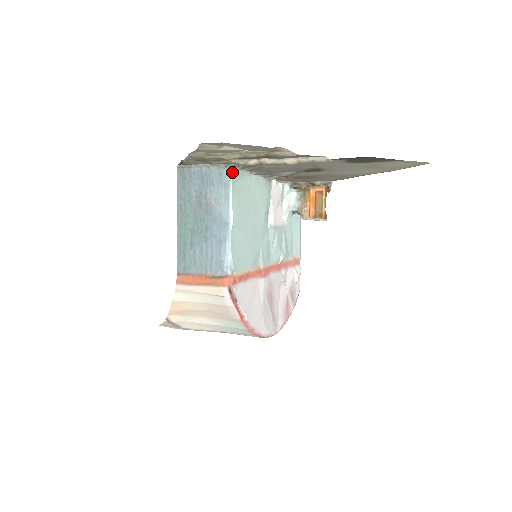
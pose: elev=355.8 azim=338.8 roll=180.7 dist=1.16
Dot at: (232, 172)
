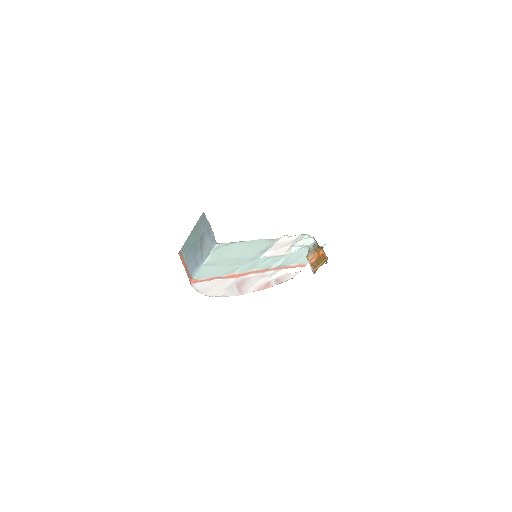
Dot at: (218, 244)
